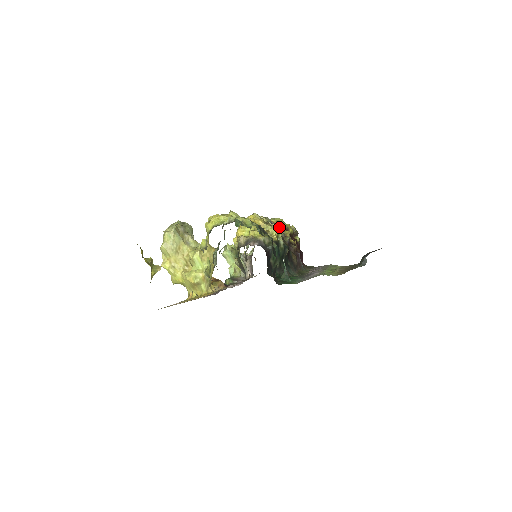
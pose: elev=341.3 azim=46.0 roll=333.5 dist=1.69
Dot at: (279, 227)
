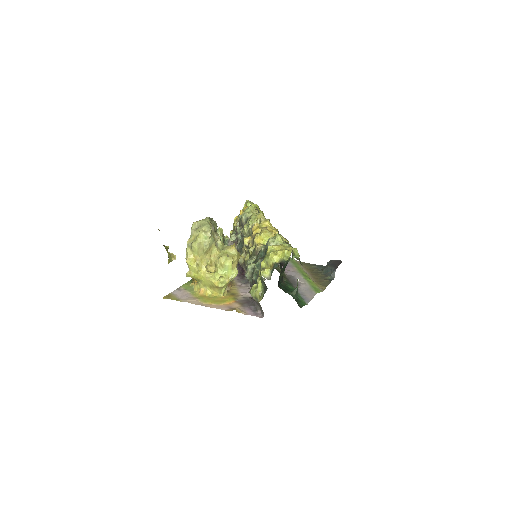
Dot at: occluded
